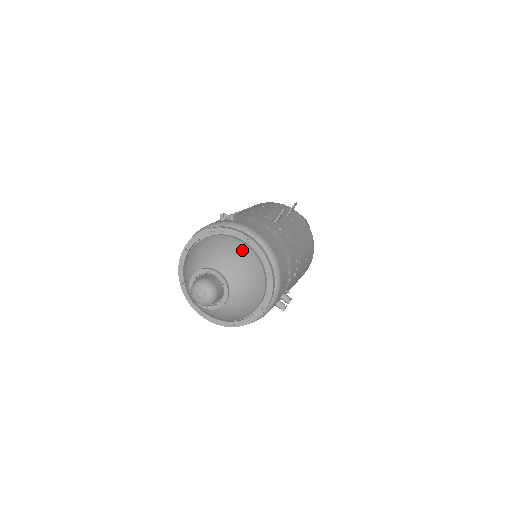
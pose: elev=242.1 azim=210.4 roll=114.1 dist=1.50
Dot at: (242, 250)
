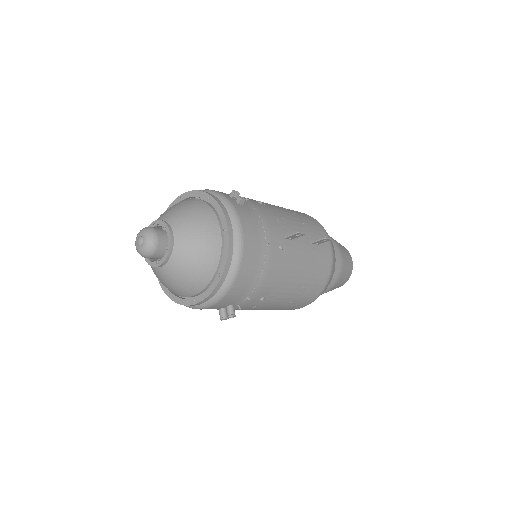
Dot at: (212, 234)
